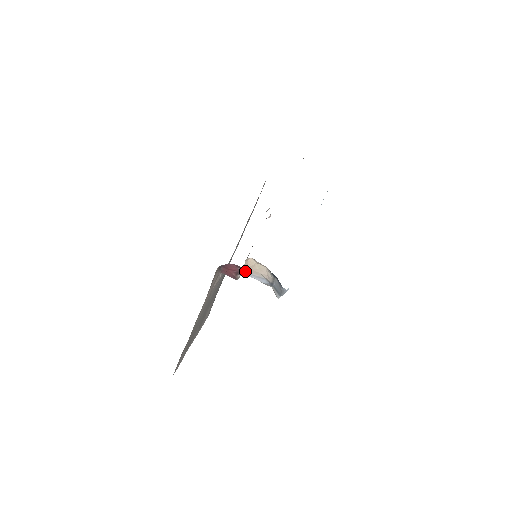
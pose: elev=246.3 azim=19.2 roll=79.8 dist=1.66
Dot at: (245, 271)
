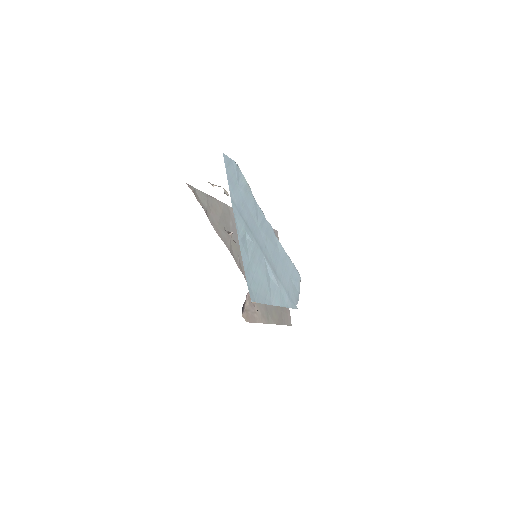
Dot at: occluded
